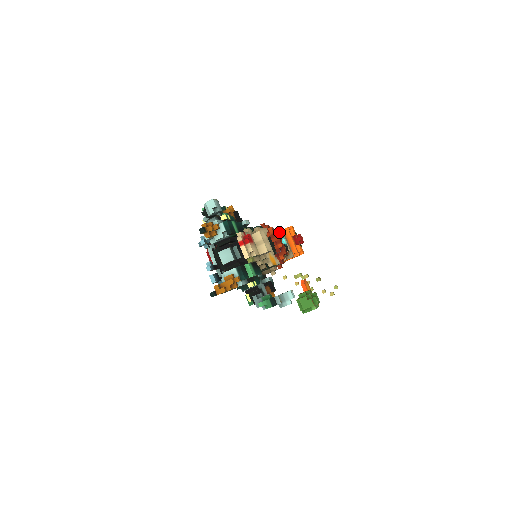
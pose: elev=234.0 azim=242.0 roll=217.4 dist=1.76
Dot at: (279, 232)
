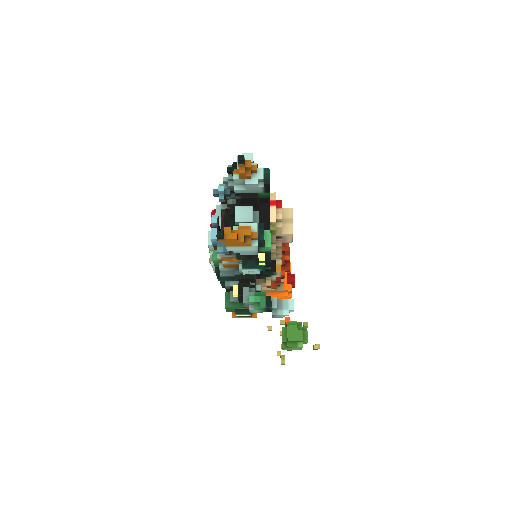
Dot at: occluded
